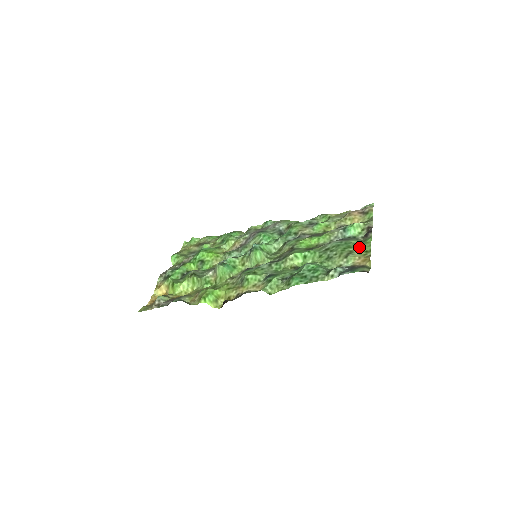
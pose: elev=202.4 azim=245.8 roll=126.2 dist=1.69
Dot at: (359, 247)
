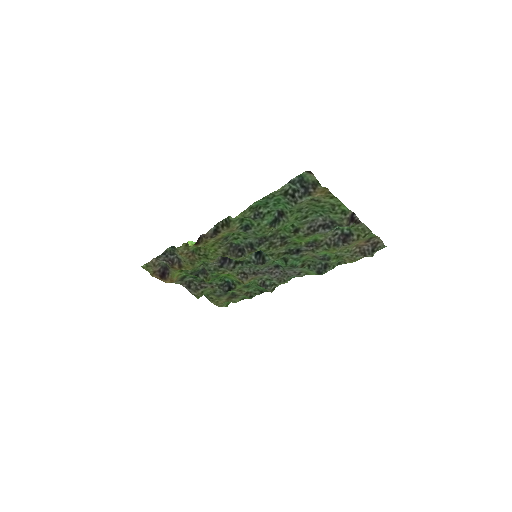
Dot at: (330, 203)
